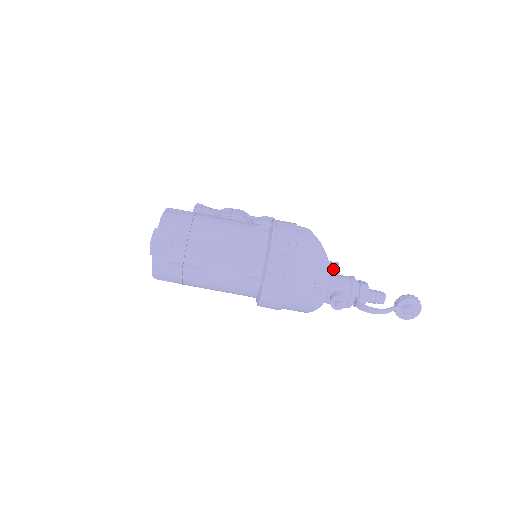
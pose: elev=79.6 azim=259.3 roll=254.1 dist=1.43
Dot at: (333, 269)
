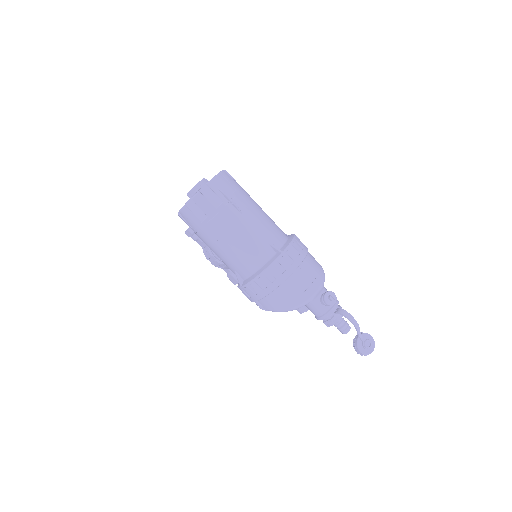
Dot at: occluded
